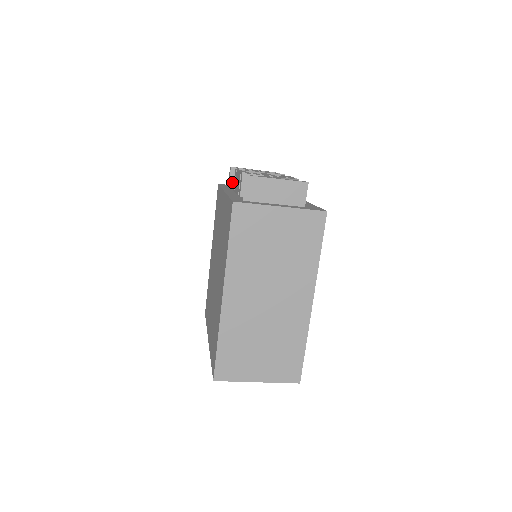
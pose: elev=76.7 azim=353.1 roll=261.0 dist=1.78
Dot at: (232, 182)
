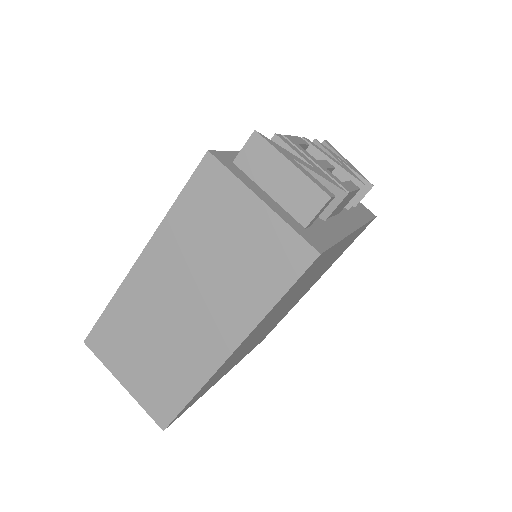
Dot at: occluded
